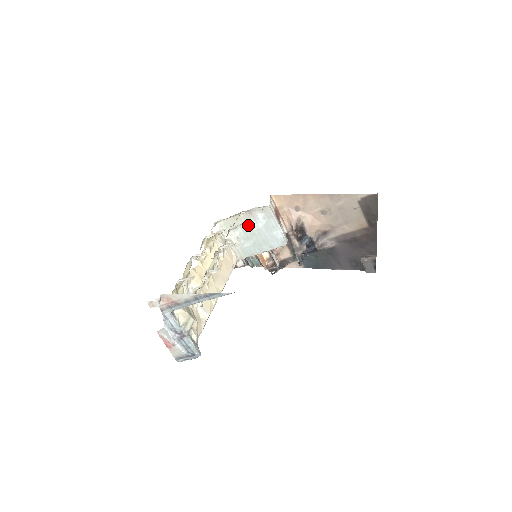
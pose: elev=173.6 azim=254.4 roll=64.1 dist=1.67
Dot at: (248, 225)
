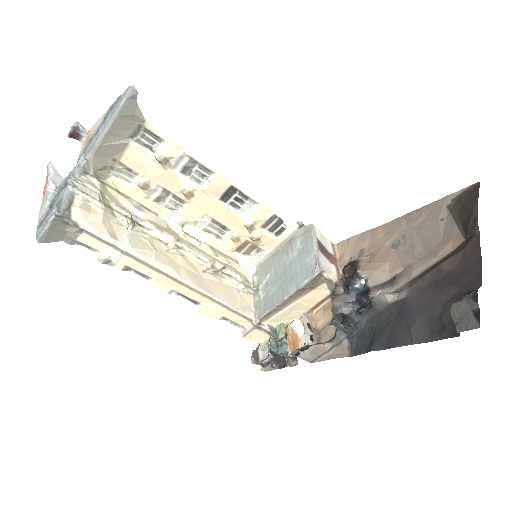
Dot at: (283, 260)
